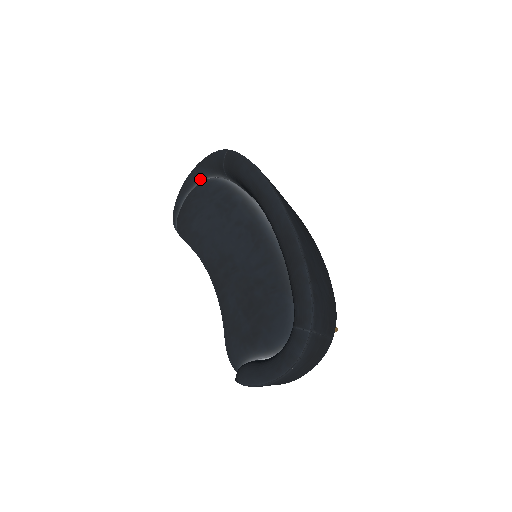
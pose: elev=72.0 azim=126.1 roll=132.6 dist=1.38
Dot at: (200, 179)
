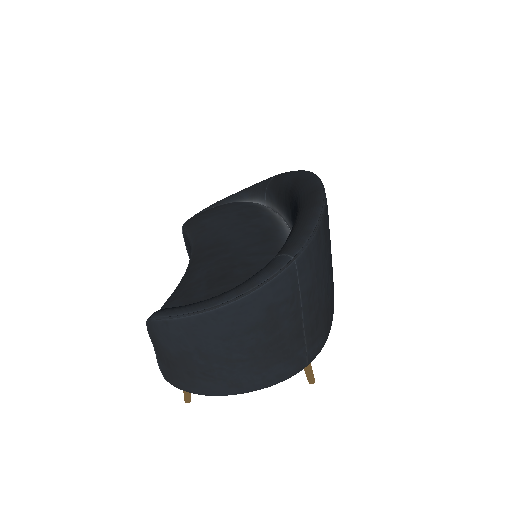
Dot at: (236, 201)
